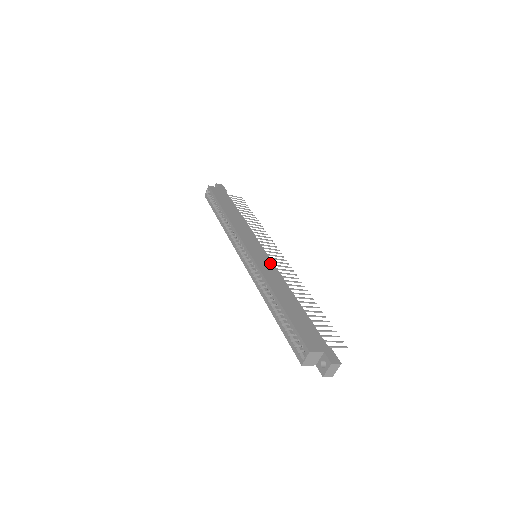
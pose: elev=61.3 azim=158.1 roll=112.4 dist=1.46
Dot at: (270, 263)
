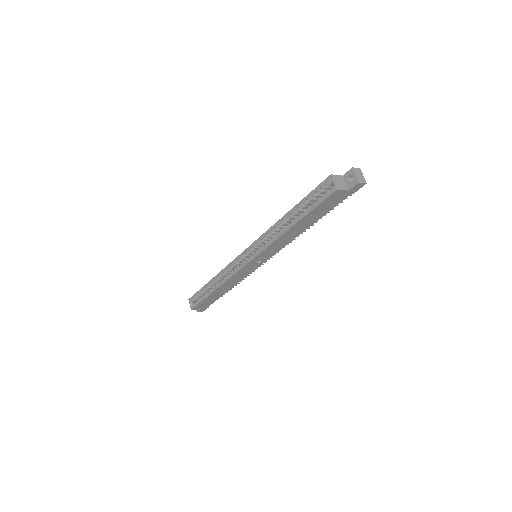
Dot at: occluded
